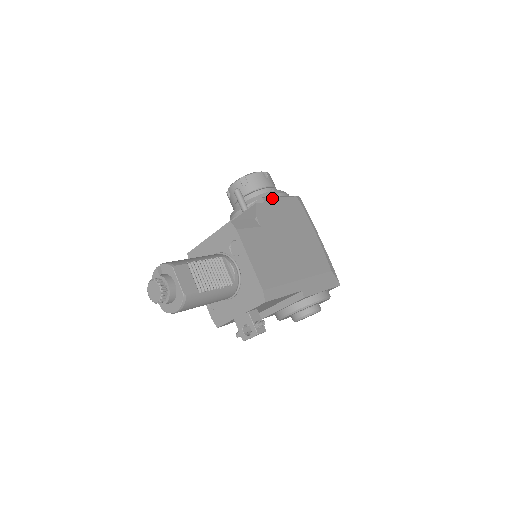
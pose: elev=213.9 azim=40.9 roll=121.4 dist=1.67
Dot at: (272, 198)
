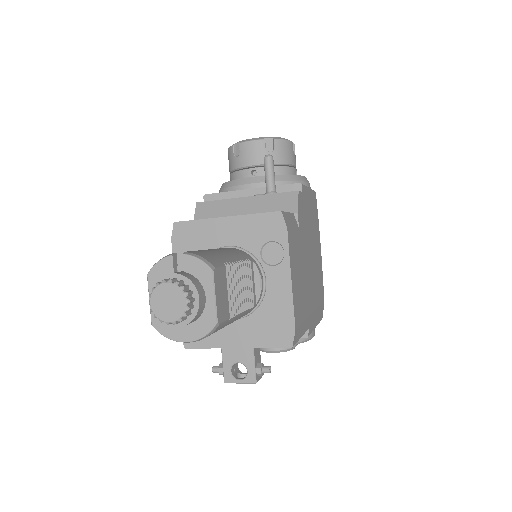
Dot at: (306, 188)
